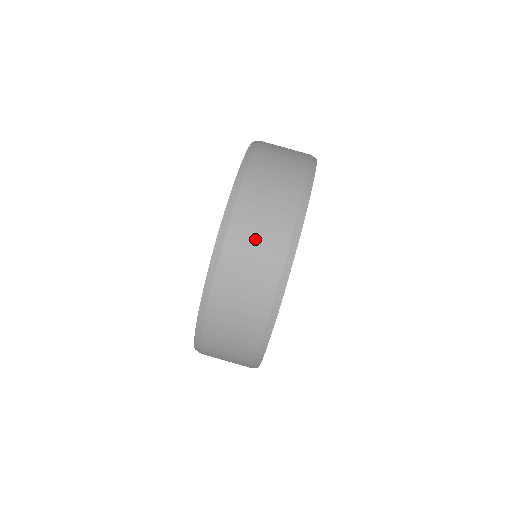
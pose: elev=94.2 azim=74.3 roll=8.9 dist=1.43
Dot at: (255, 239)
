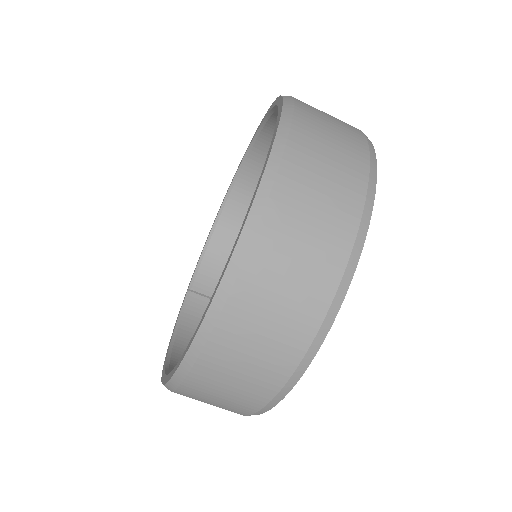
Dot at: (223, 391)
